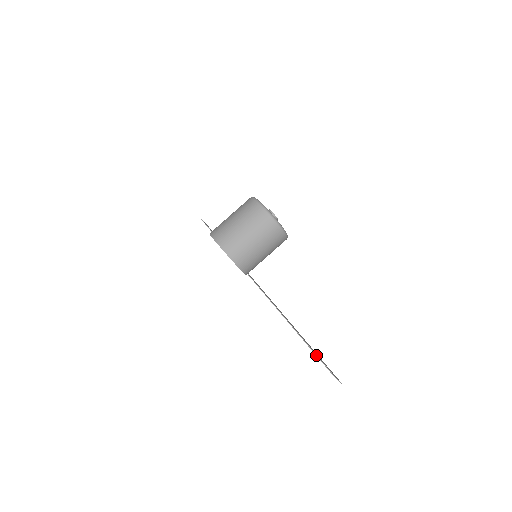
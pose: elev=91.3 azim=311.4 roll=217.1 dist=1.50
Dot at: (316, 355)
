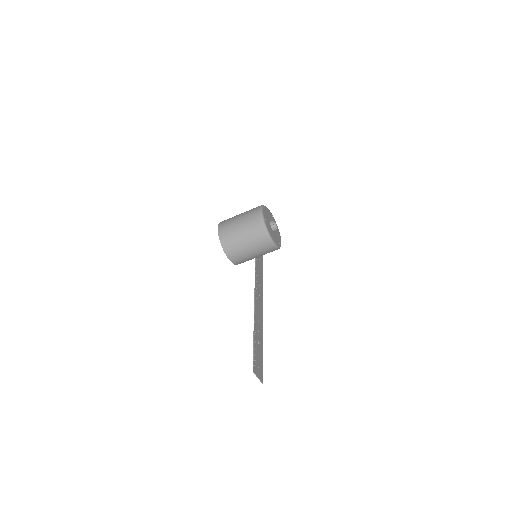
Dot at: (253, 350)
